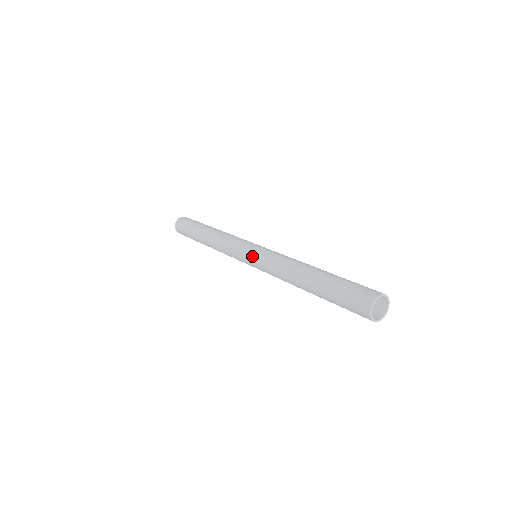
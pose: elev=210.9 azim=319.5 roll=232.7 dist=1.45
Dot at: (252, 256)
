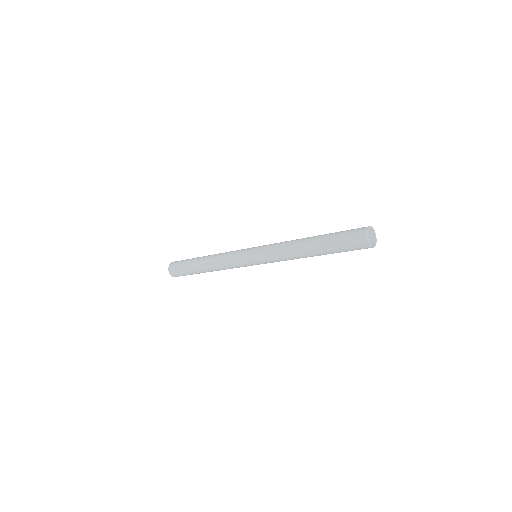
Dot at: (255, 257)
